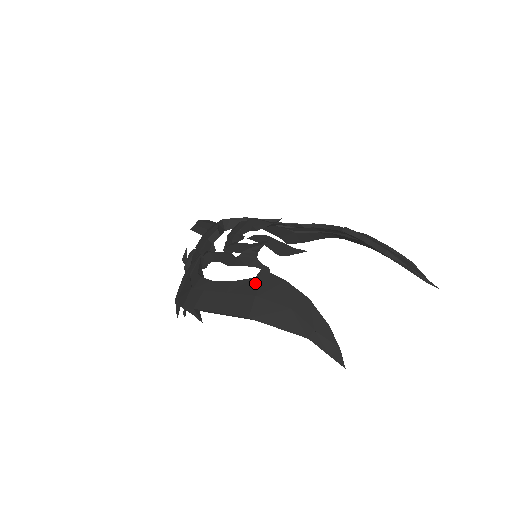
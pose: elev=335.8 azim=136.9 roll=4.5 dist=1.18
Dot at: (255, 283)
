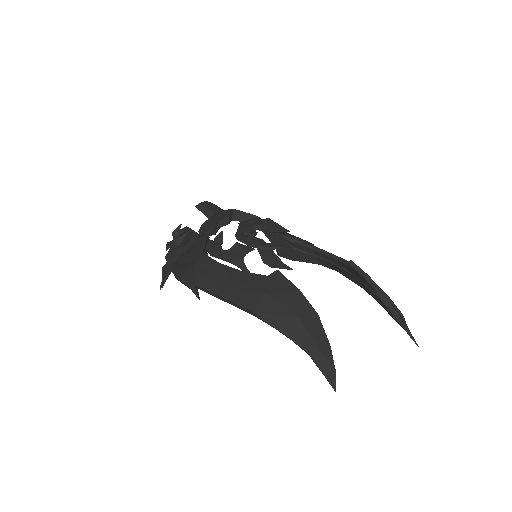
Dot at: (267, 281)
